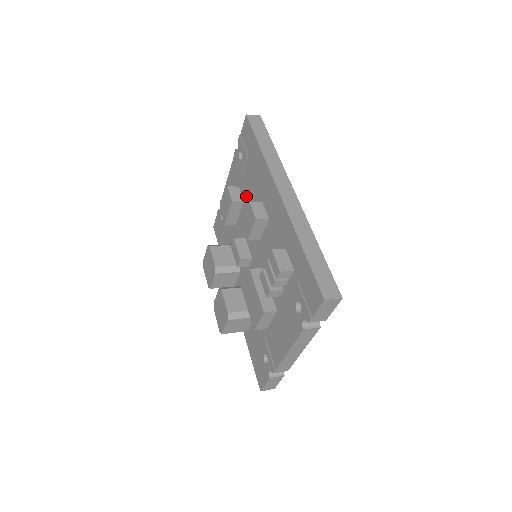
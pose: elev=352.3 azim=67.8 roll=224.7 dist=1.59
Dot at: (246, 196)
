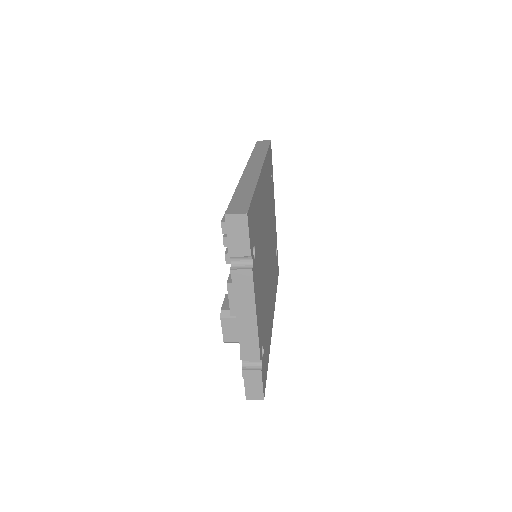
Dot at: occluded
